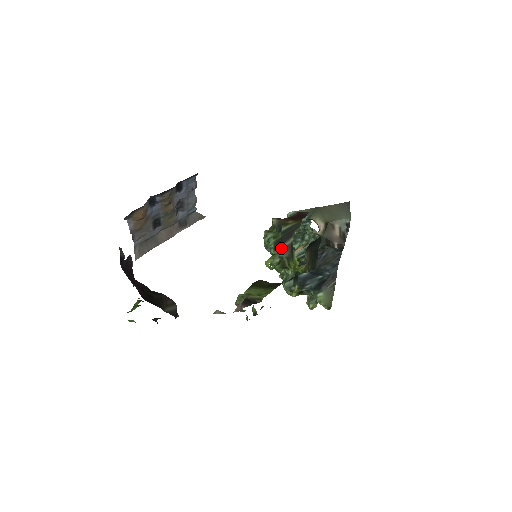
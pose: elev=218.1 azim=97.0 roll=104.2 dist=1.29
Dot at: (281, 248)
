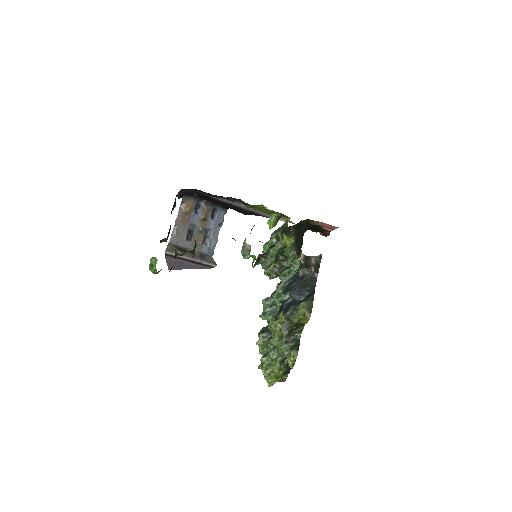
Dot at: (277, 230)
